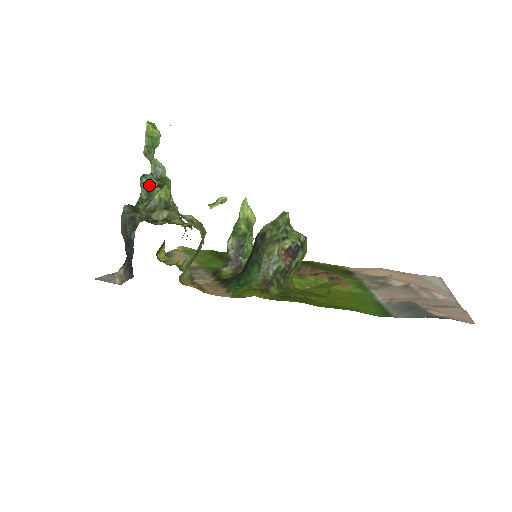
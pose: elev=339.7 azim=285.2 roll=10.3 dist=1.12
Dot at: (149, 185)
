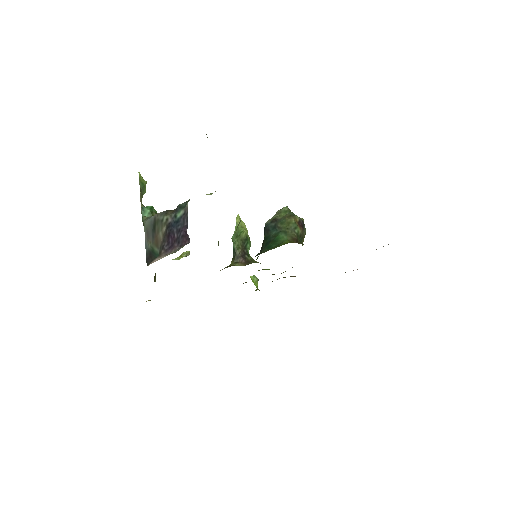
Dot at: (151, 213)
